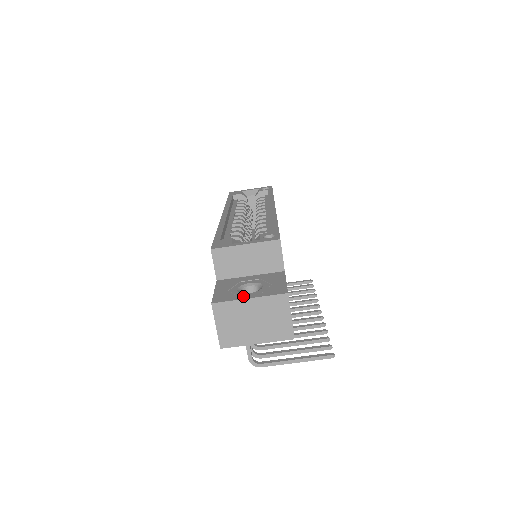
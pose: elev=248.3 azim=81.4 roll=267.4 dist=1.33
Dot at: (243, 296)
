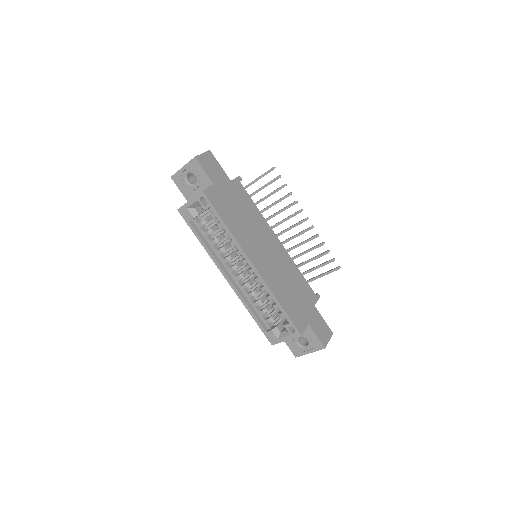
Dot at: (306, 352)
